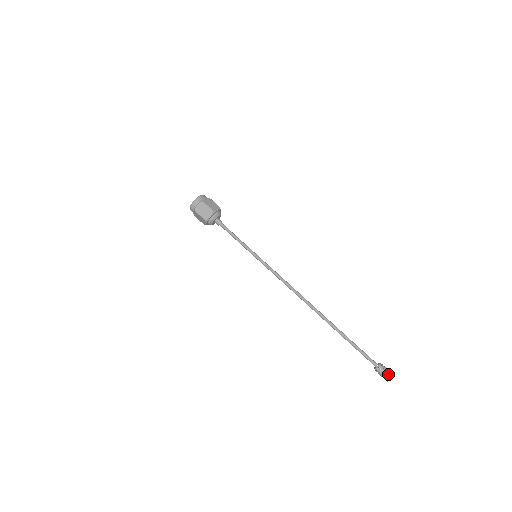
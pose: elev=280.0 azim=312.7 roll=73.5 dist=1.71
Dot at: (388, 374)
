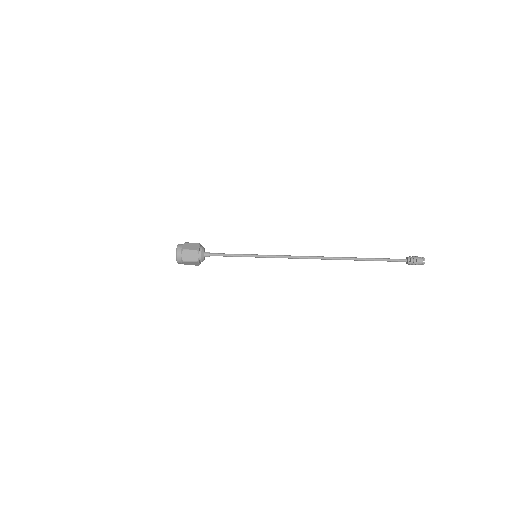
Dot at: (420, 260)
